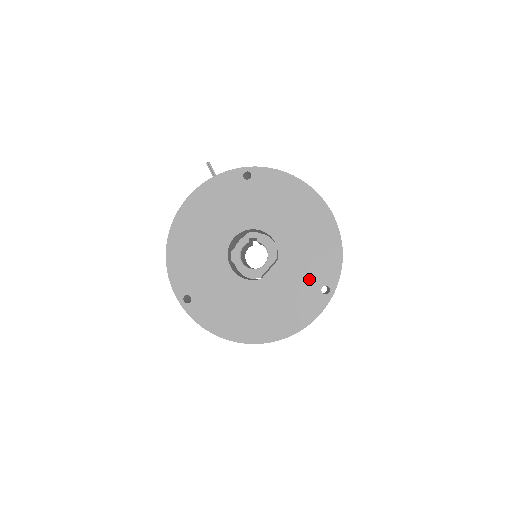
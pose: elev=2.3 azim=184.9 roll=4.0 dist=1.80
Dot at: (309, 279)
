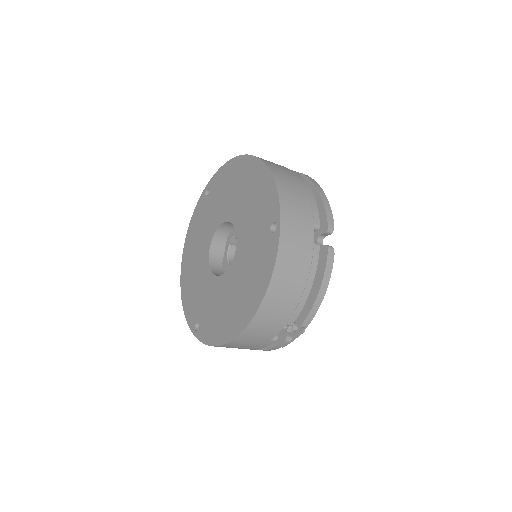
Dot at: (259, 230)
